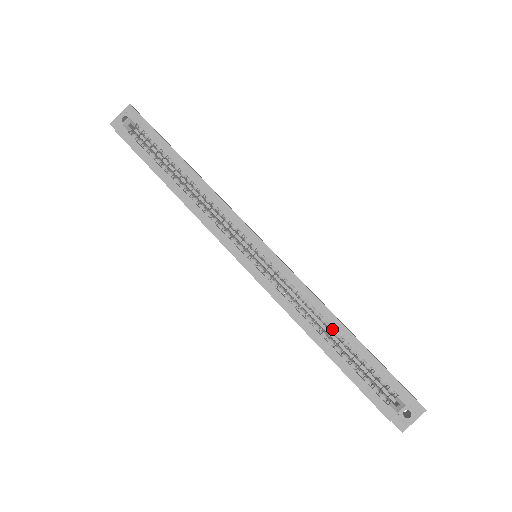
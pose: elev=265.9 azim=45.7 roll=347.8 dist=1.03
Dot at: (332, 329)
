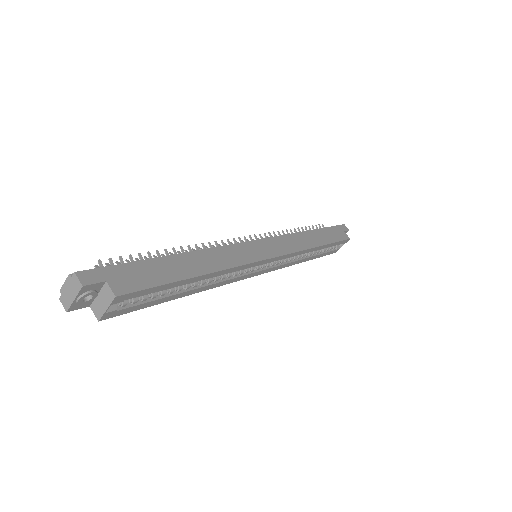
Dot at: occluded
